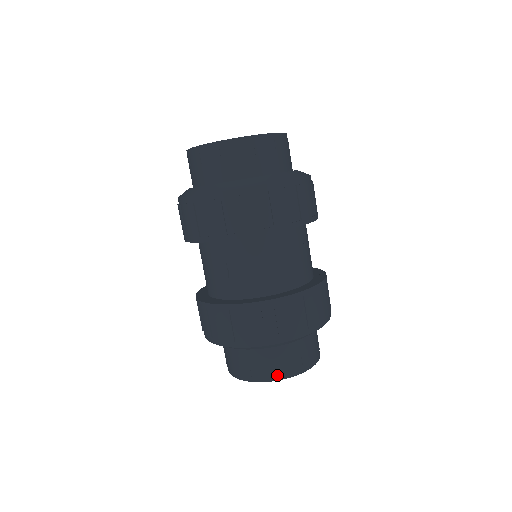
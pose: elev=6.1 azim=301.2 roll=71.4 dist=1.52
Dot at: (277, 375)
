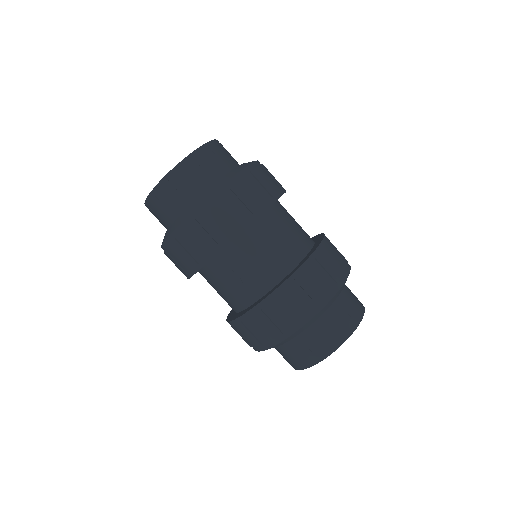
Dot at: (337, 341)
